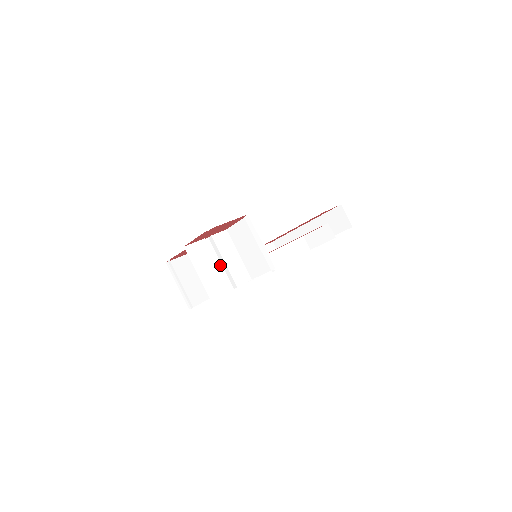
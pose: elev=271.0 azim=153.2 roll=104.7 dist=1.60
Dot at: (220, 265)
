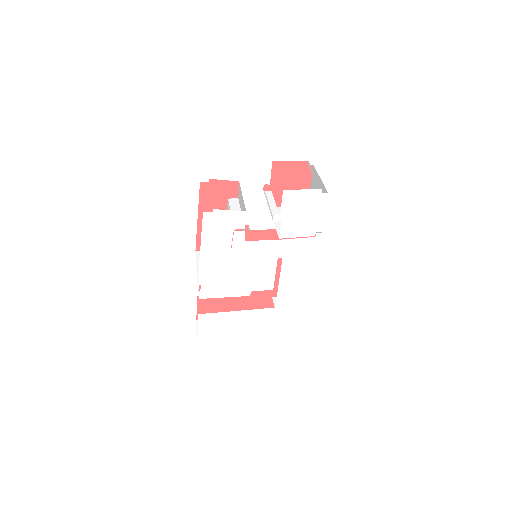
Dot at: (269, 205)
